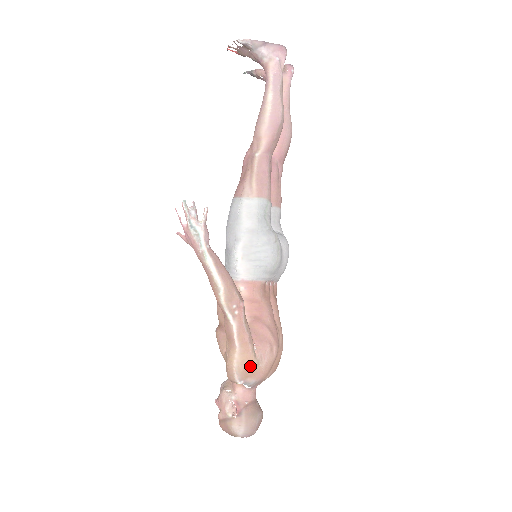
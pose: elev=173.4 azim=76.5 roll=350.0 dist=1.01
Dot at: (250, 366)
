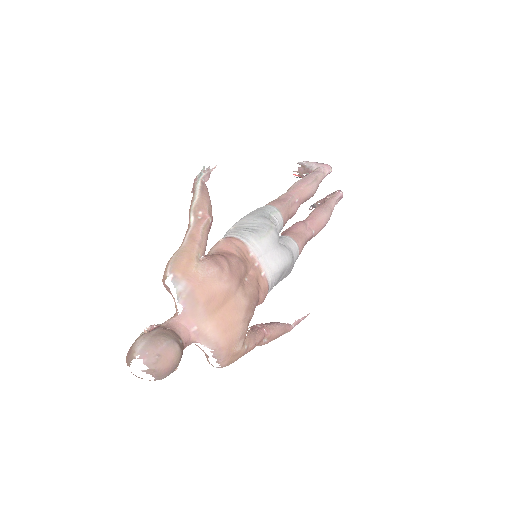
Dot at: (187, 262)
